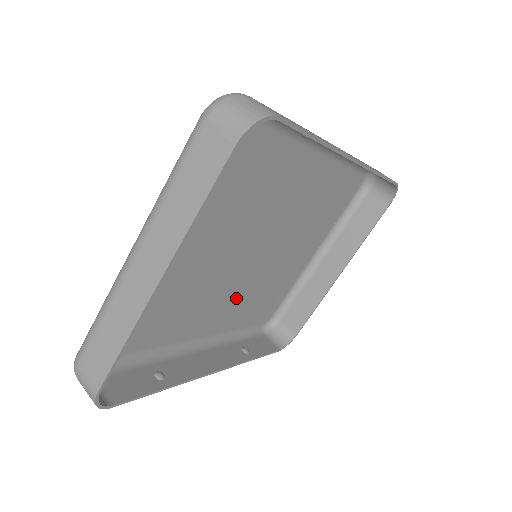
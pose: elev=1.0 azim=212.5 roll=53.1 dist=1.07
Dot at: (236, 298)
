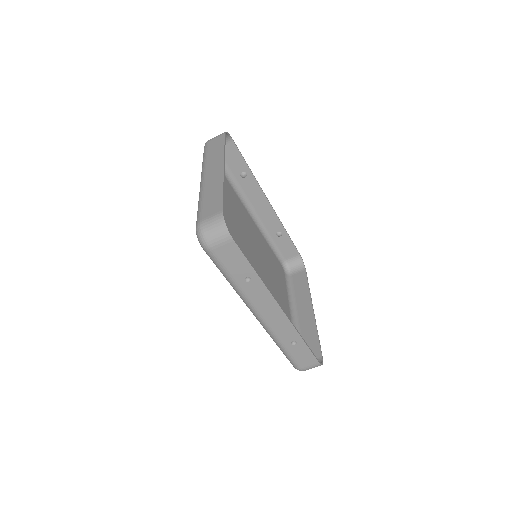
Dot at: occluded
